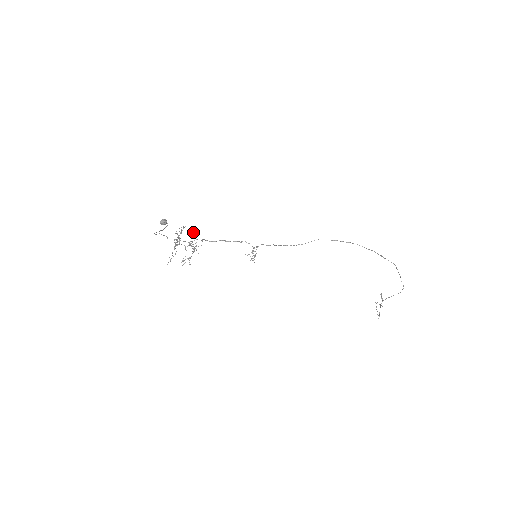
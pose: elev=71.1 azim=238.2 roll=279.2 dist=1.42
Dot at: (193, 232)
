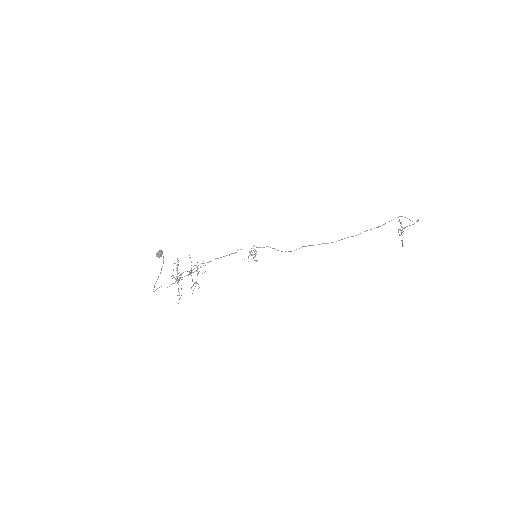
Dot at: (189, 257)
